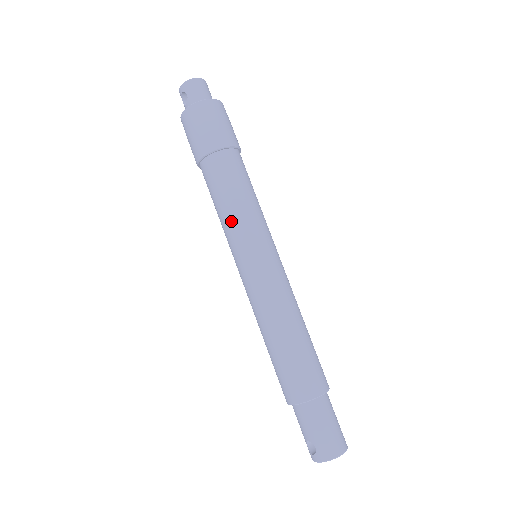
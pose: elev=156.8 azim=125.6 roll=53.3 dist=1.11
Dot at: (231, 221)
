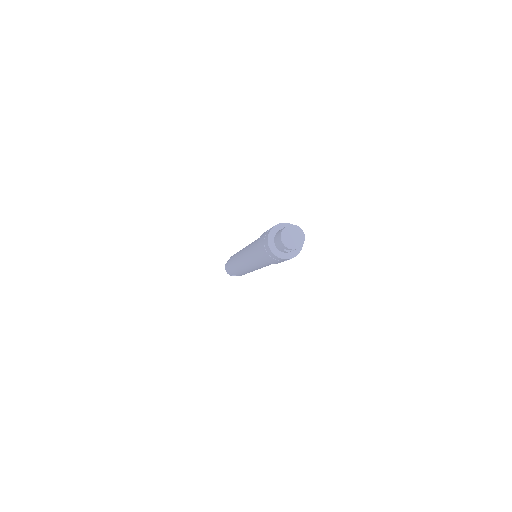
Dot at: occluded
